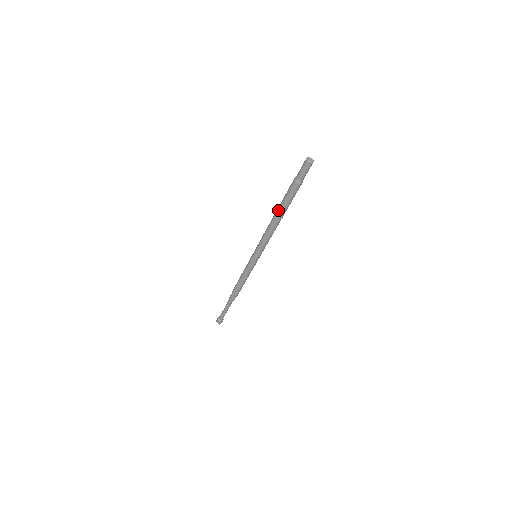
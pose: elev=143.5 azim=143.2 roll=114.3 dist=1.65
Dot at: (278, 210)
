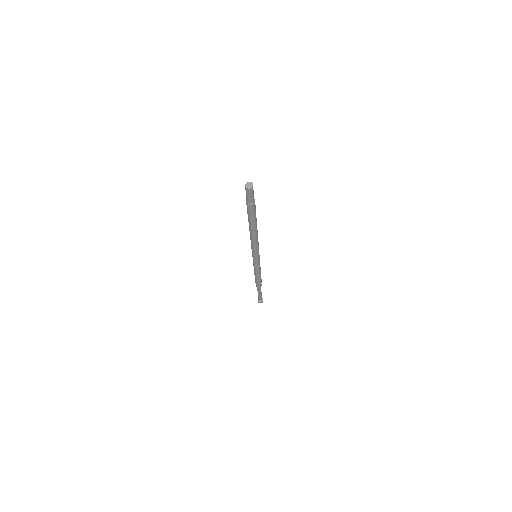
Dot at: occluded
